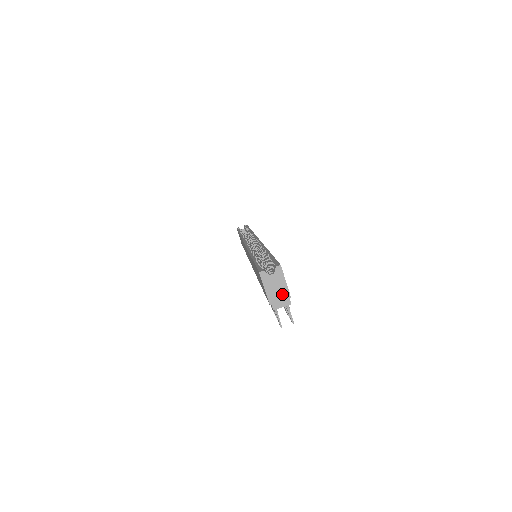
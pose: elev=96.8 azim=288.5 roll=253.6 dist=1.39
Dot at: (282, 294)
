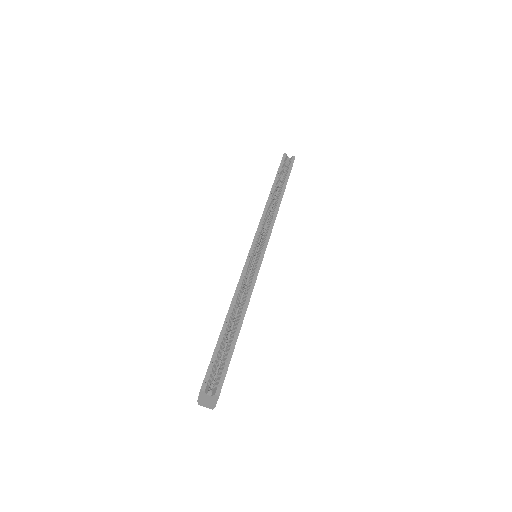
Dot at: (210, 404)
